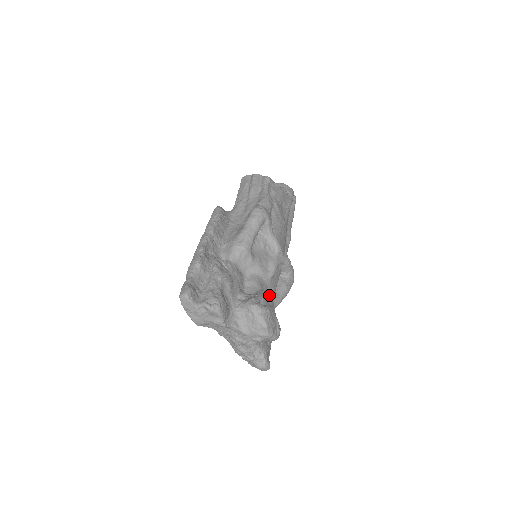
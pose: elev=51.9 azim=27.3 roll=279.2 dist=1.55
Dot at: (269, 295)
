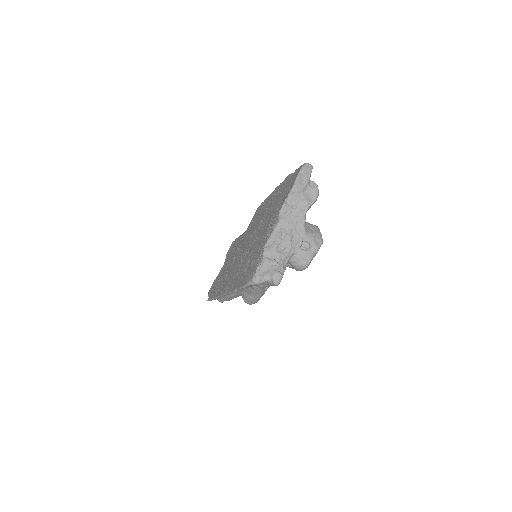
Dot at: occluded
